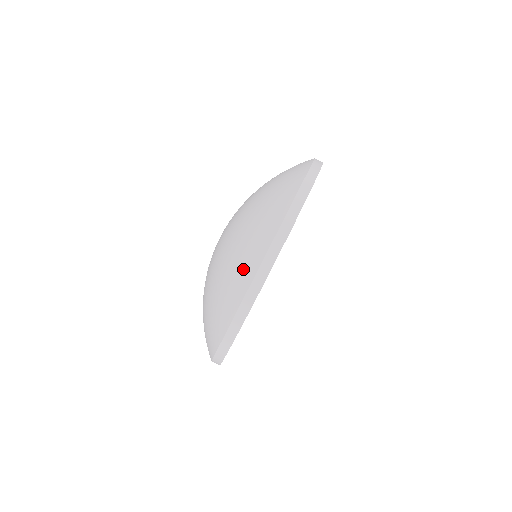
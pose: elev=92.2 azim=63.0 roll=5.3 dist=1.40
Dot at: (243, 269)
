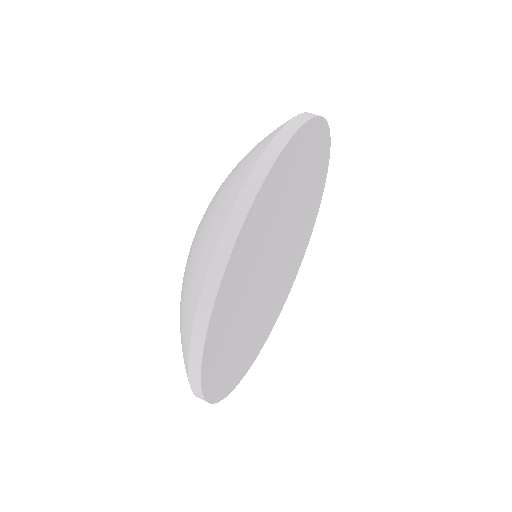
Dot at: (265, 138)
